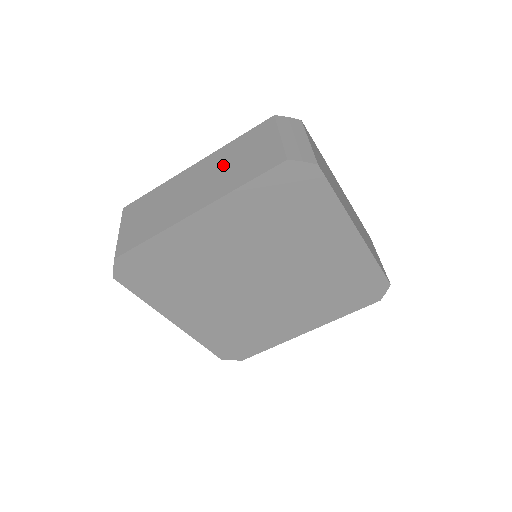
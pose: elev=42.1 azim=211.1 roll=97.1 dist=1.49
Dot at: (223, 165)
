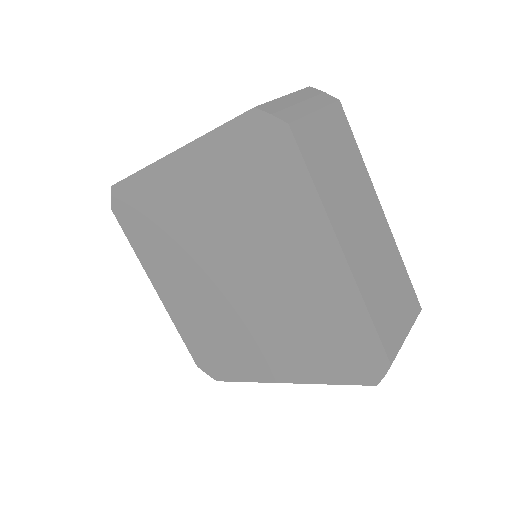
Dot at: occluded
